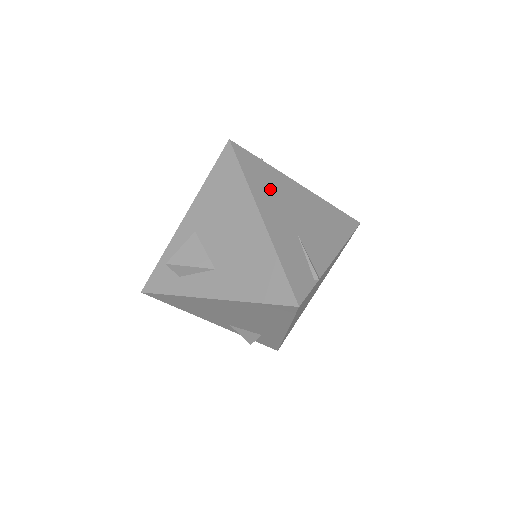
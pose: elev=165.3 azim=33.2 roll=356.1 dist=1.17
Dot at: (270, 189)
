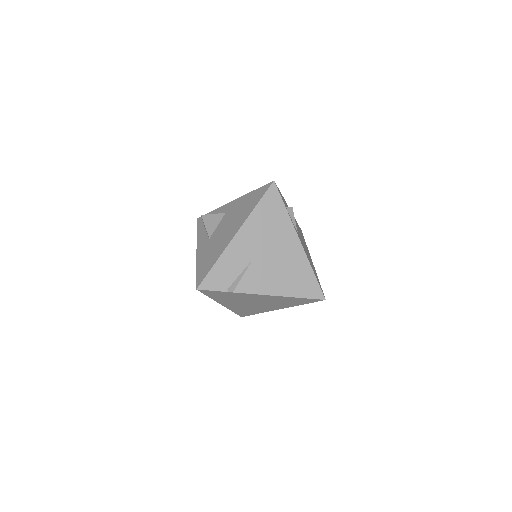
Dot at: (266, 226)
